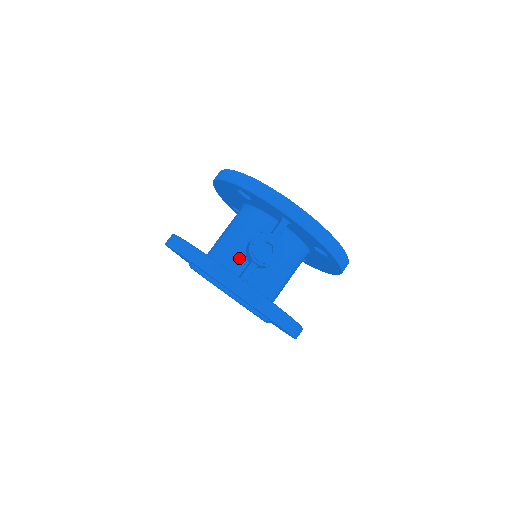
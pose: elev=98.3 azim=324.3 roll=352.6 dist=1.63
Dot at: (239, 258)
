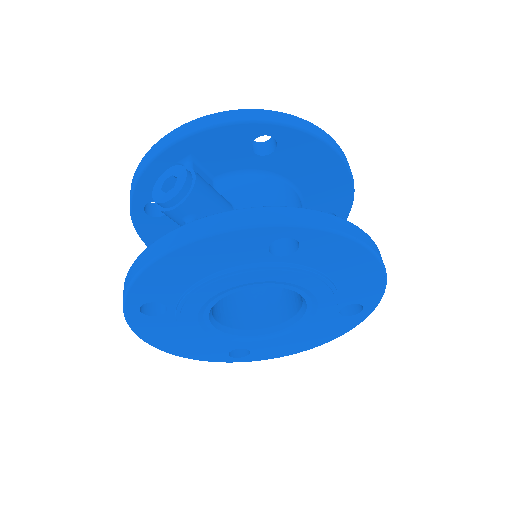
Dot at: occluded
